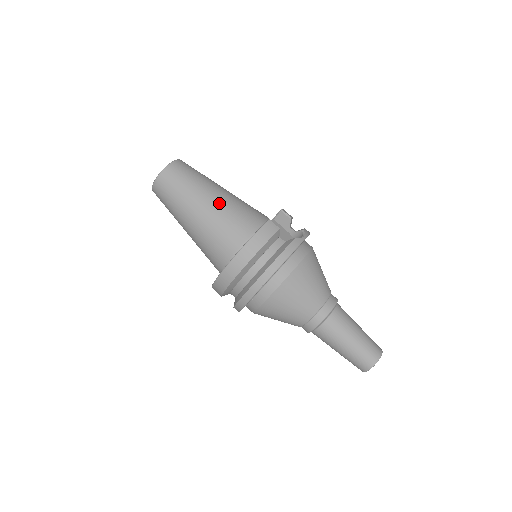
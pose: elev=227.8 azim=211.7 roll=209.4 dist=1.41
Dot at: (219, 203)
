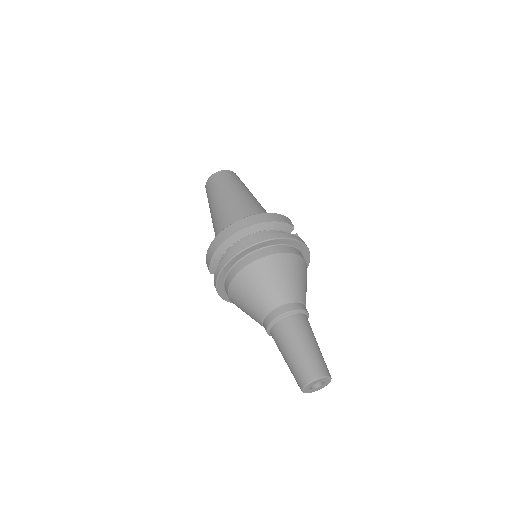
Dot at: (255, 200)
